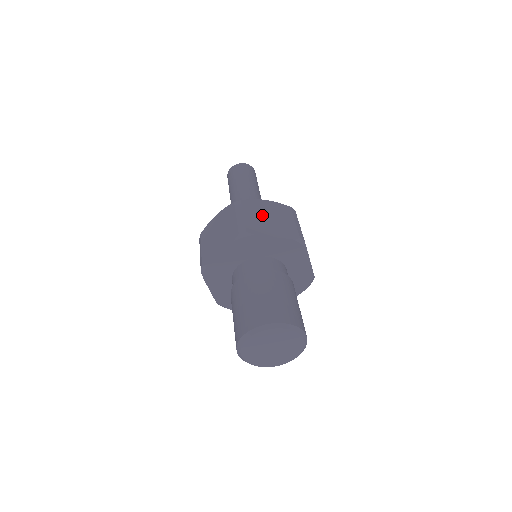
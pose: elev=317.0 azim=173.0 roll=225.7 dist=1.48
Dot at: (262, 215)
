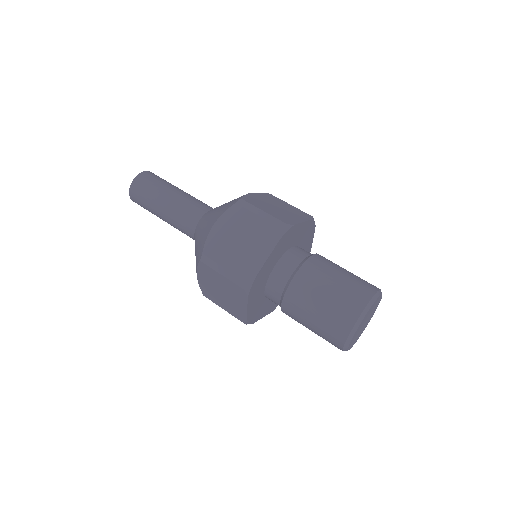
Dot at: (271, 206)
